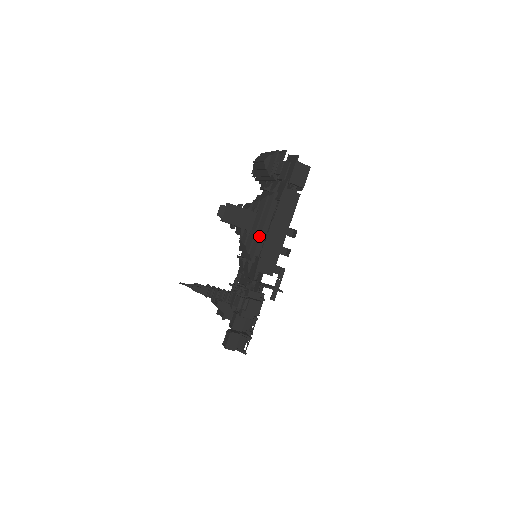
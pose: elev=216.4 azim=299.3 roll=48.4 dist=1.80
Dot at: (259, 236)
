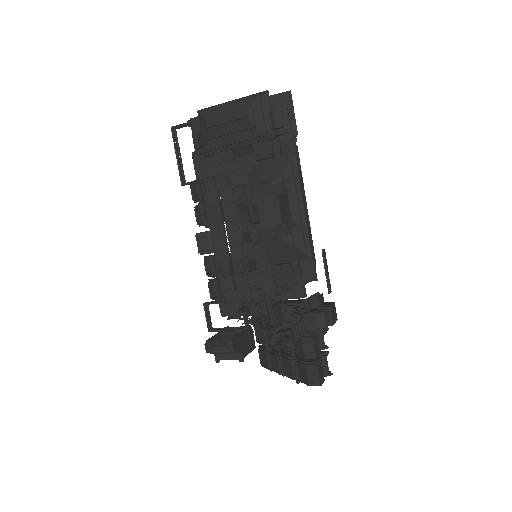
Dot at: (305, 222)
